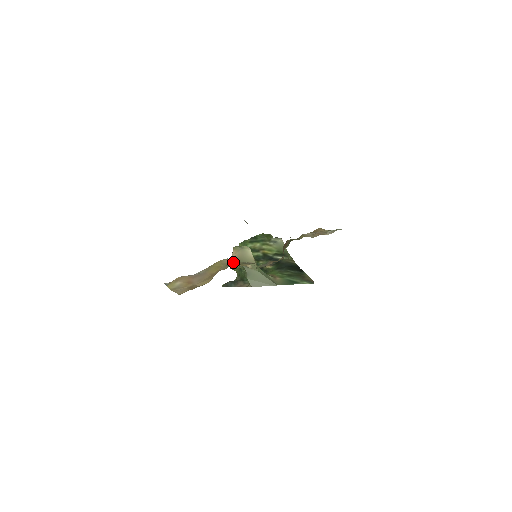
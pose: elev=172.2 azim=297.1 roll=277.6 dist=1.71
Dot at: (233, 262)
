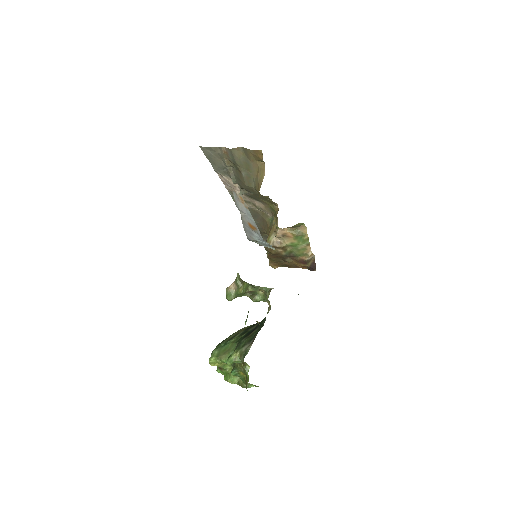
Dot at: occluded
